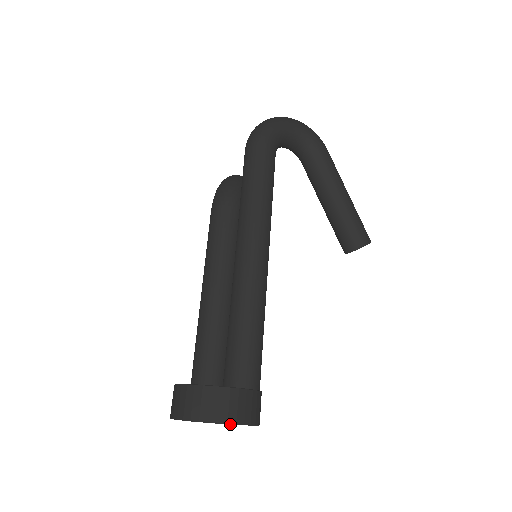
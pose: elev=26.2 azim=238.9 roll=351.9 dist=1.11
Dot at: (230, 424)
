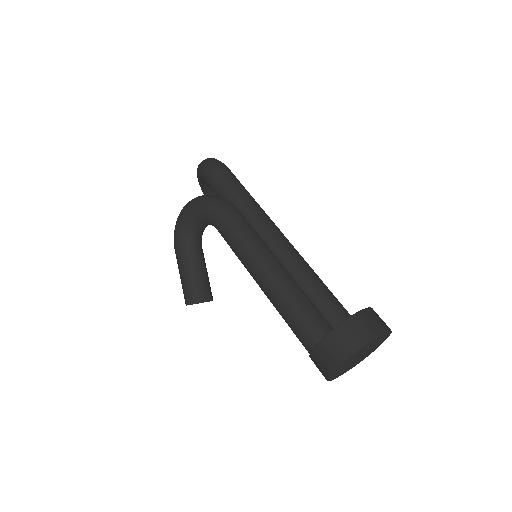
Dot at: (391, 332)
